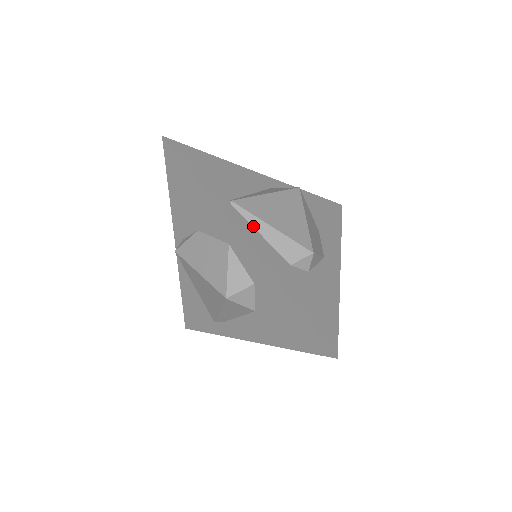
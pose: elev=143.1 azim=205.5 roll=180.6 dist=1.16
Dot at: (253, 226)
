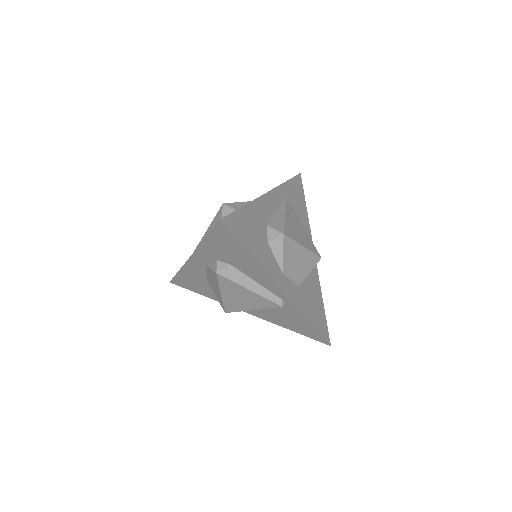
Dot at: (279, 208)
